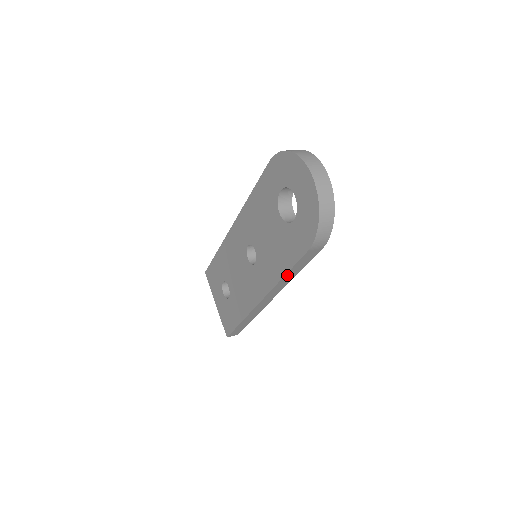
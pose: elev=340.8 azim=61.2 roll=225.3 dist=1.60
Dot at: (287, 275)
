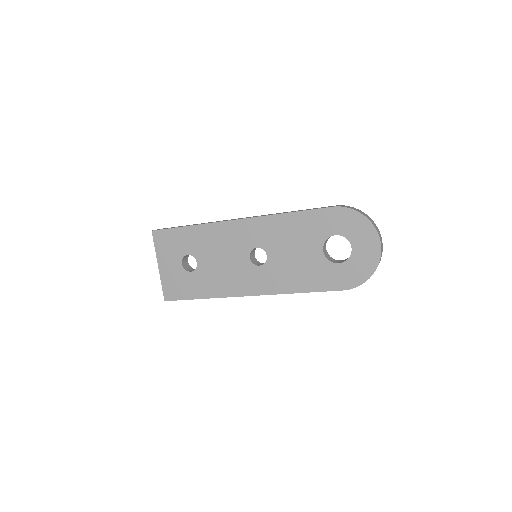
Dot at: (301, 292)
